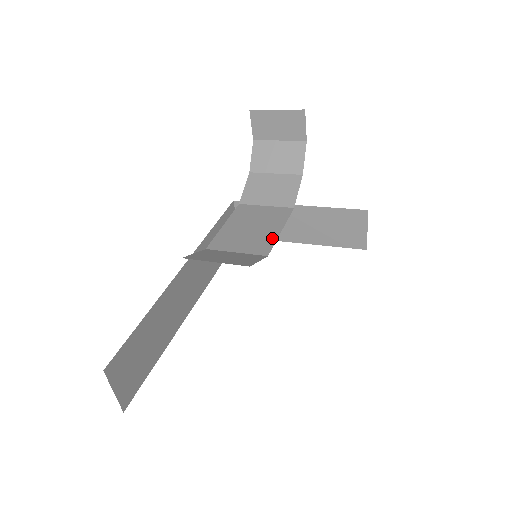
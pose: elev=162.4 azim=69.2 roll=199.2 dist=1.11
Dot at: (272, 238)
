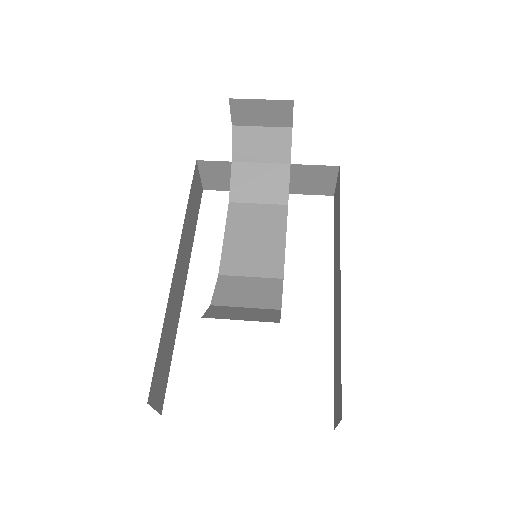
Dot at: (280, 253)
